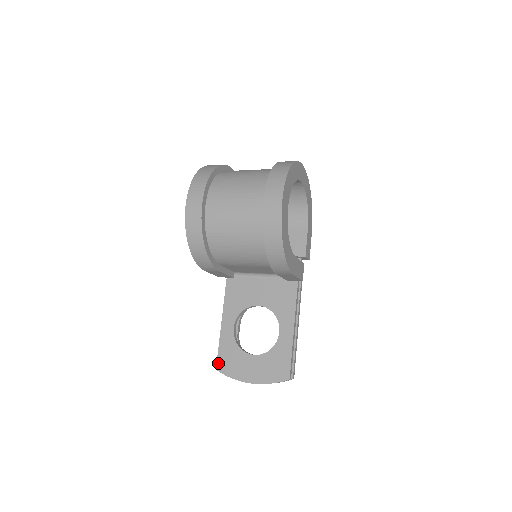
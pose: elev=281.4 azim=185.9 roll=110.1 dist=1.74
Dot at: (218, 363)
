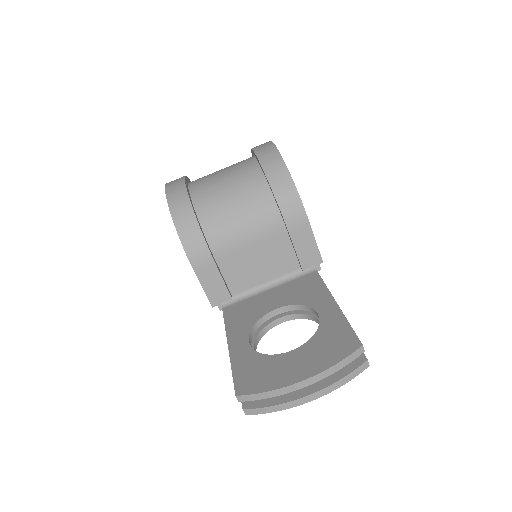
Dot at: (237, 386)
